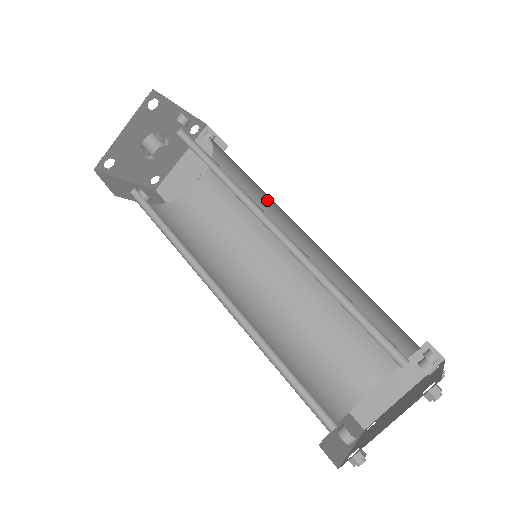
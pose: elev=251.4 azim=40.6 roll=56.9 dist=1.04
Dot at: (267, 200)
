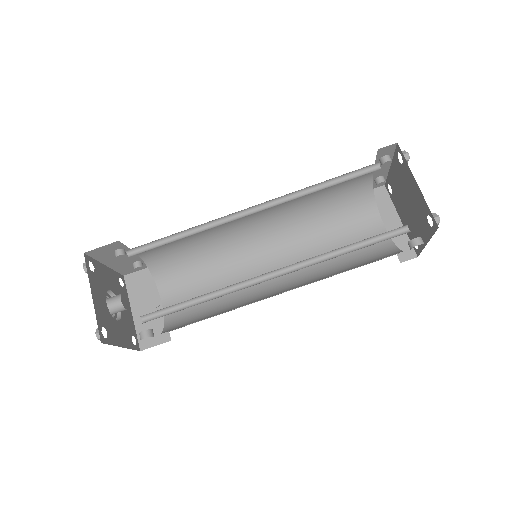
Dot at: (217, 242)
